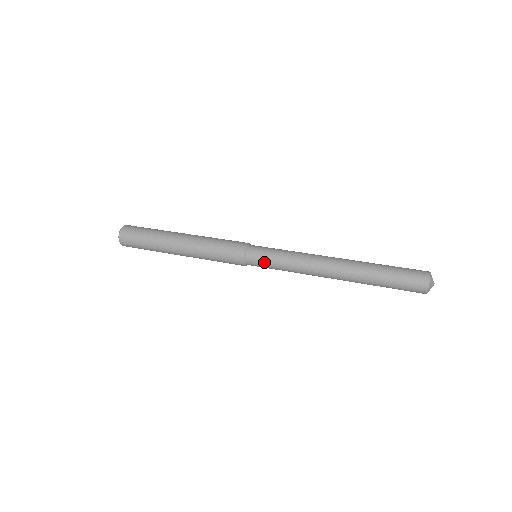
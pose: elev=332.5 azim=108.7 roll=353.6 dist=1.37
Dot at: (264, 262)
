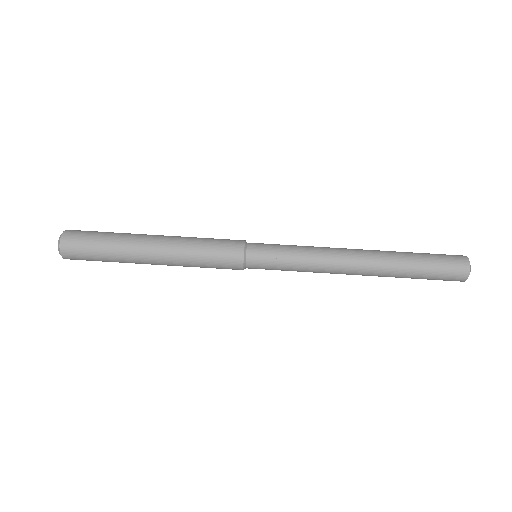
Dot at: (271, 263)
